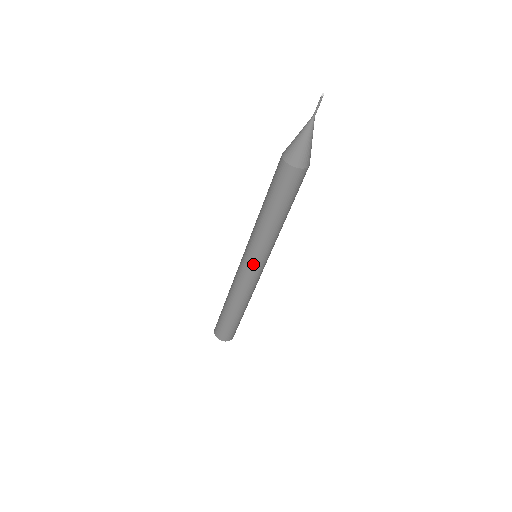
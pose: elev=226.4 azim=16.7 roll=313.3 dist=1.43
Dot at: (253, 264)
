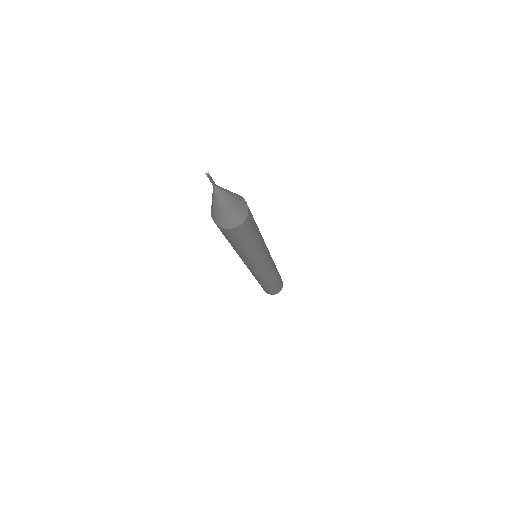
Dot at: (256, 269)
